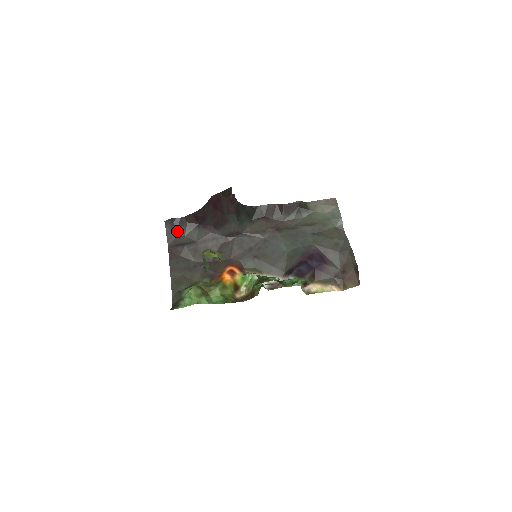
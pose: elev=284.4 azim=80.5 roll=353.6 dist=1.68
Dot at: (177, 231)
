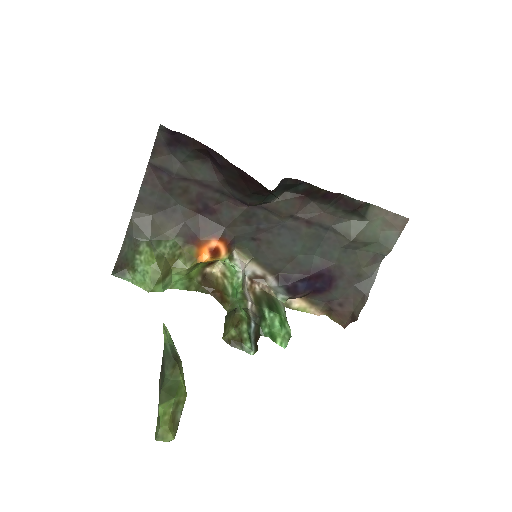
Dot at: (173, 148)
